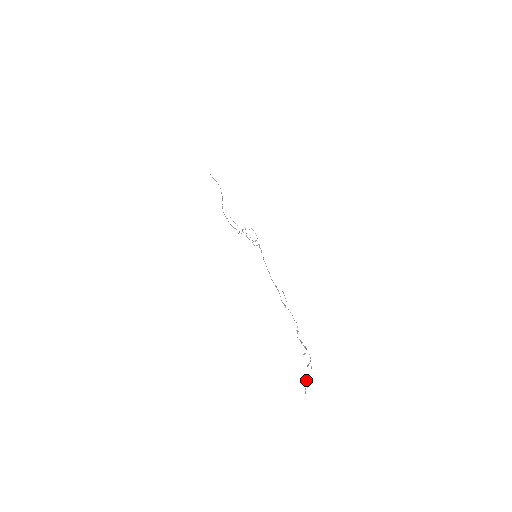
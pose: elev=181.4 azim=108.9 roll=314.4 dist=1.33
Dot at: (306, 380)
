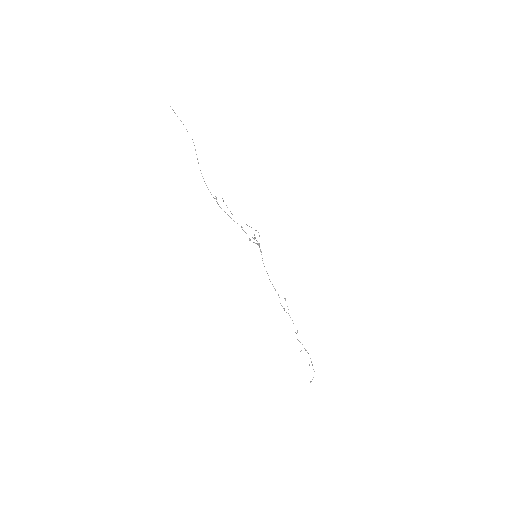
Dot at: (312, 379)
